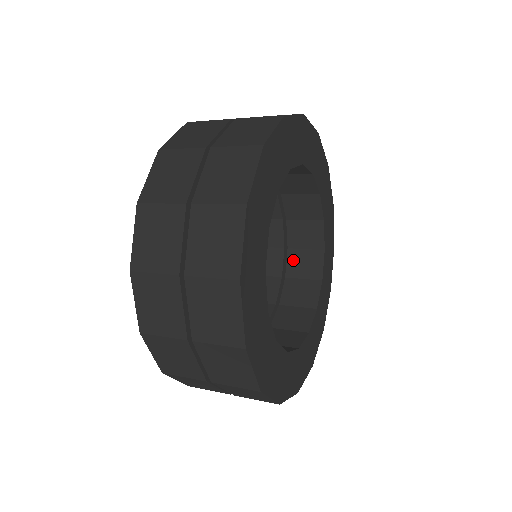
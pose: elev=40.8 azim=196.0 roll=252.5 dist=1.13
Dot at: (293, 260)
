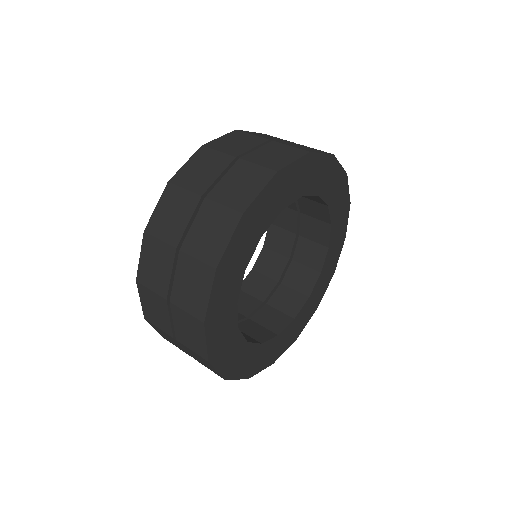
Dot at: (305, 224)
